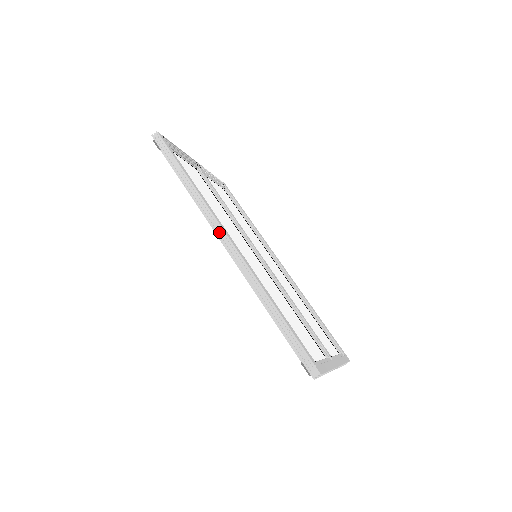
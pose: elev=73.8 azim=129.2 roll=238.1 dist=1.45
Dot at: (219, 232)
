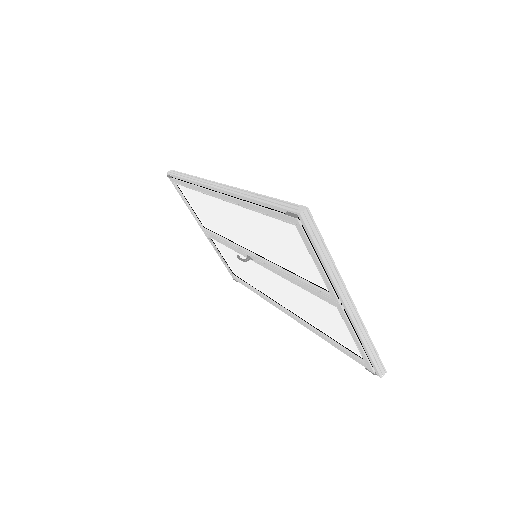
Dot at: (211, 185)
